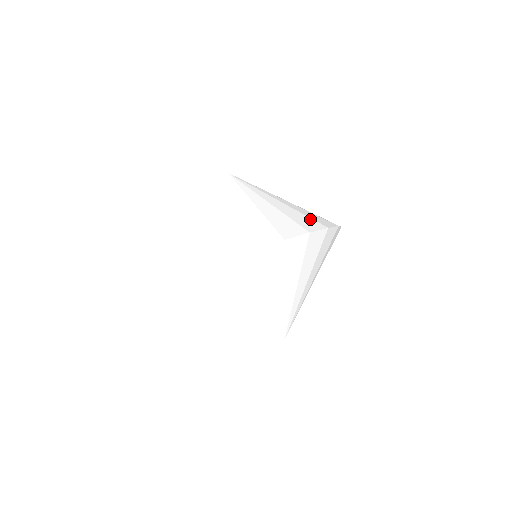
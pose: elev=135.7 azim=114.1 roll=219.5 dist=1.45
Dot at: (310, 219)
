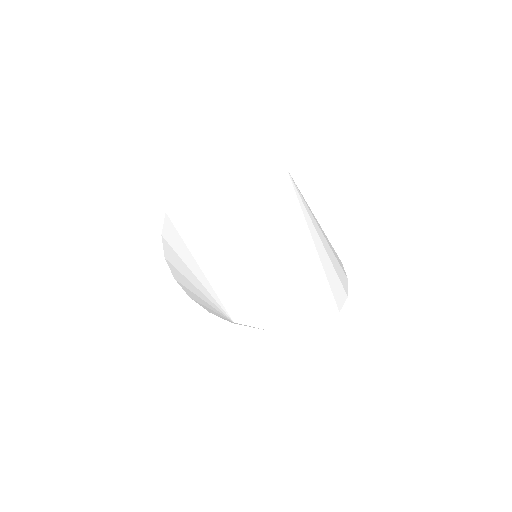
Dot at: (293, 307)
